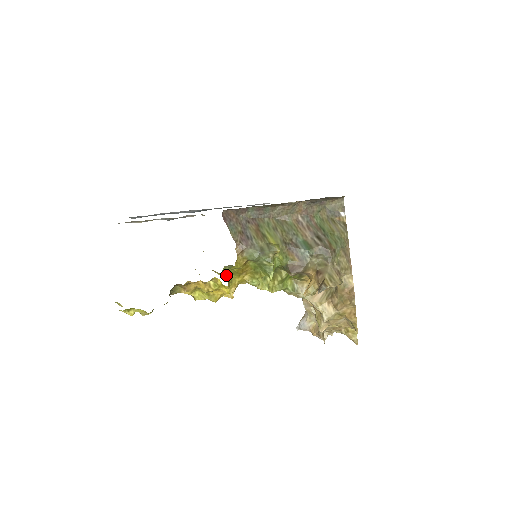
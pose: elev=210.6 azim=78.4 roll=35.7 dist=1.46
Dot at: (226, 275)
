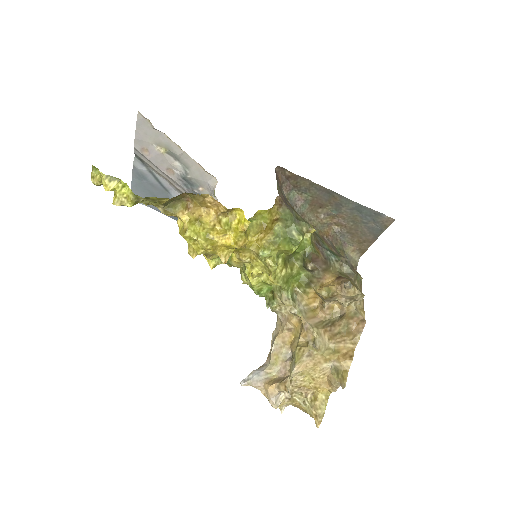
Dot at: occluded
